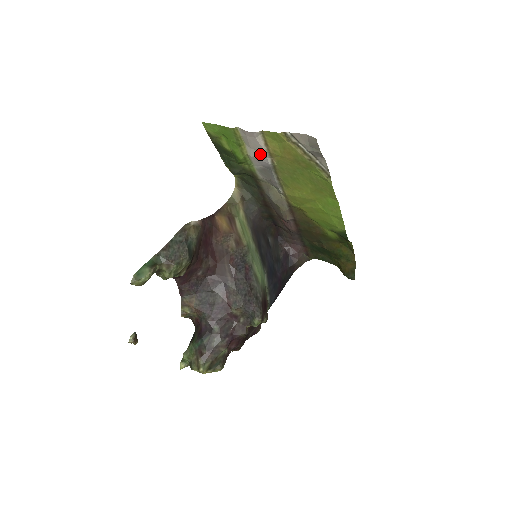
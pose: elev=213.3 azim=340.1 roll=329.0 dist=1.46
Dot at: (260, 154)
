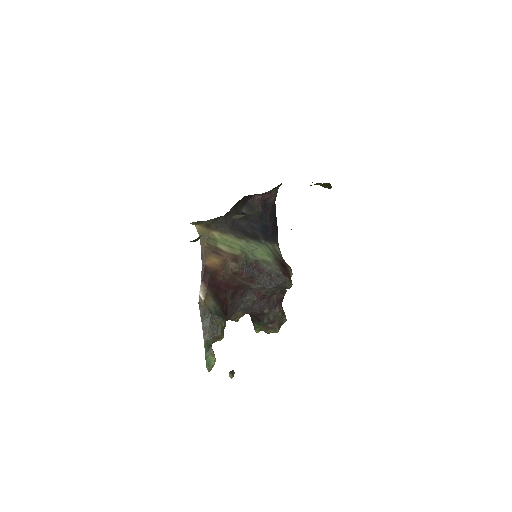
Dot at: occluded
